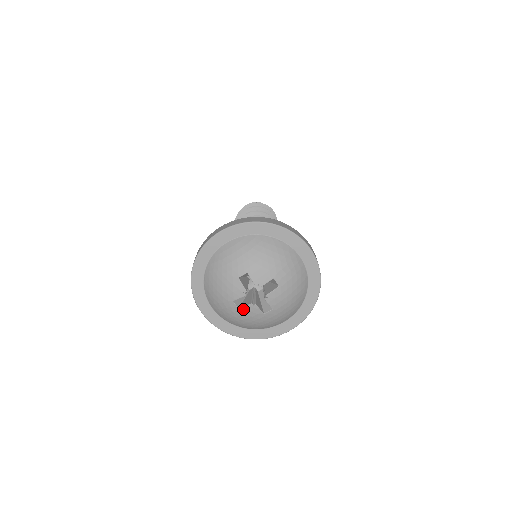
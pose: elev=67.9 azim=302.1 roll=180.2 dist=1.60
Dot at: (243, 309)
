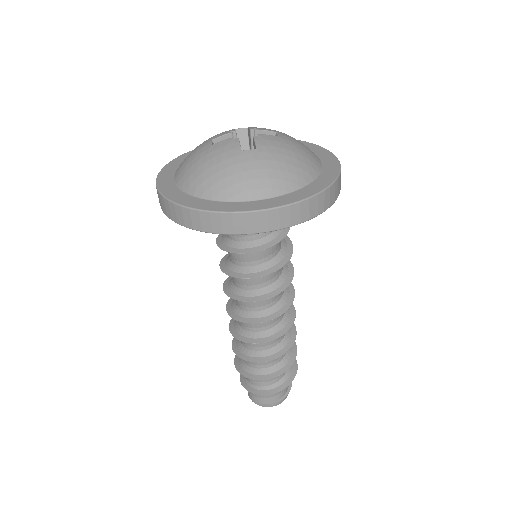
Dot at: (218, 144)
